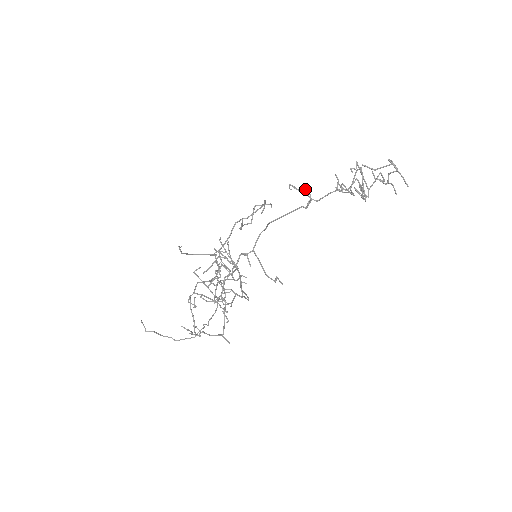
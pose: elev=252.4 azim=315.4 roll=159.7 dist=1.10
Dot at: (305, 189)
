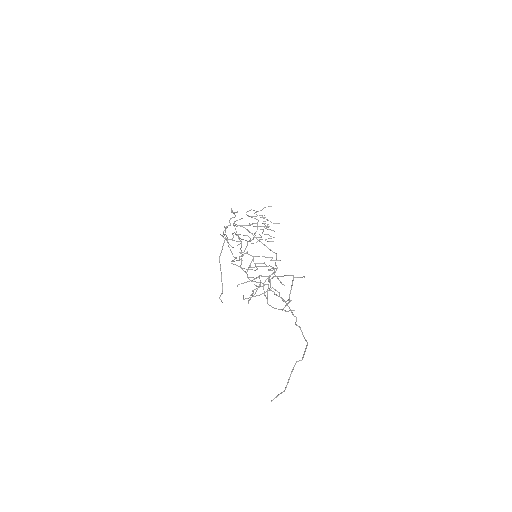
Dot at: occluded
